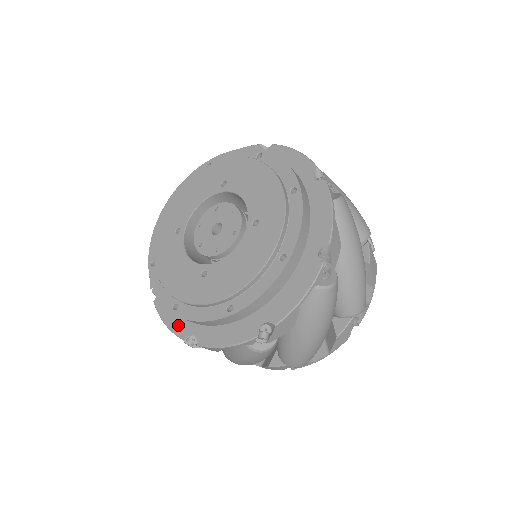
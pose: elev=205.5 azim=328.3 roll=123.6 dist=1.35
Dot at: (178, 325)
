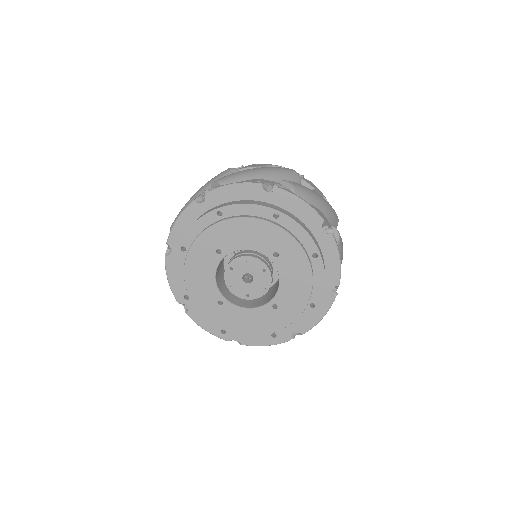
Dot at: occluded
